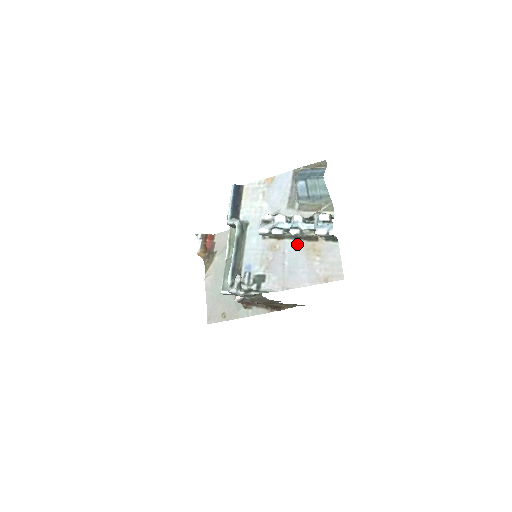
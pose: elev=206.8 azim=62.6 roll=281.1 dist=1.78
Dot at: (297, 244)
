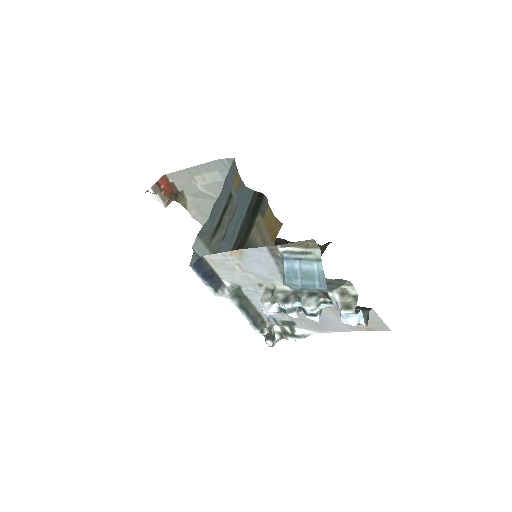
Dot at: occluded
